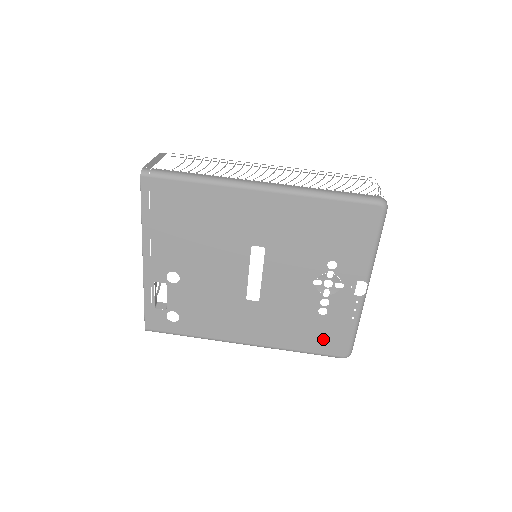
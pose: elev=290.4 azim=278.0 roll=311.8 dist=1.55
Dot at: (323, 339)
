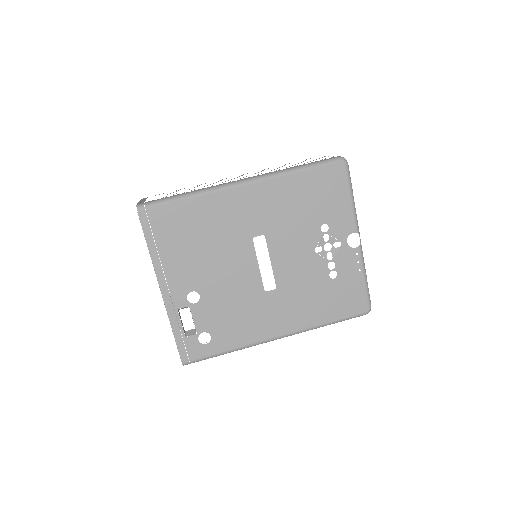
Dot at: (343, 302)
